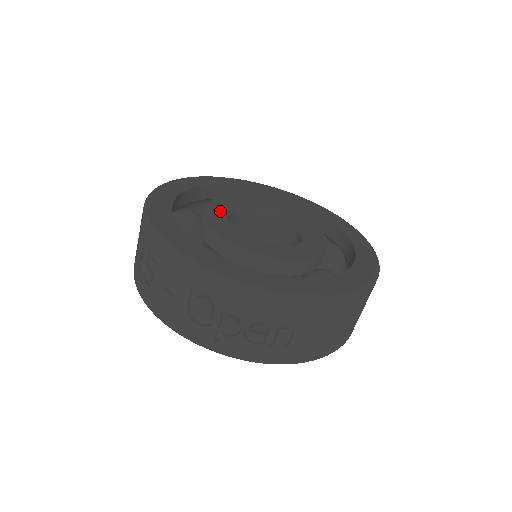
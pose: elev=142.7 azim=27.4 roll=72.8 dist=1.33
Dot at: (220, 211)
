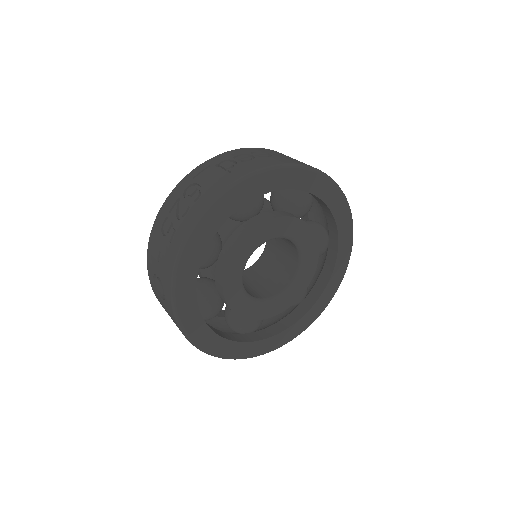
Dot at: (263, 237)
